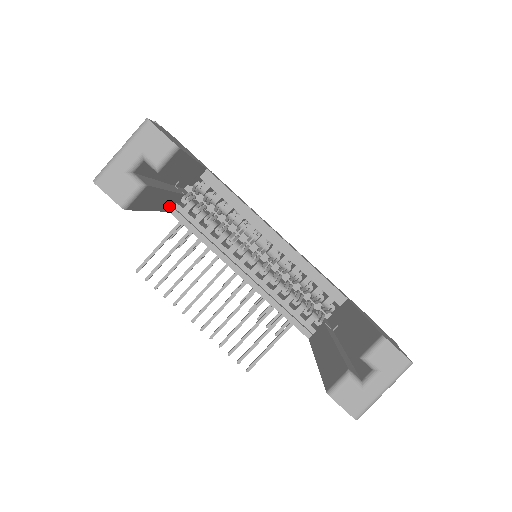
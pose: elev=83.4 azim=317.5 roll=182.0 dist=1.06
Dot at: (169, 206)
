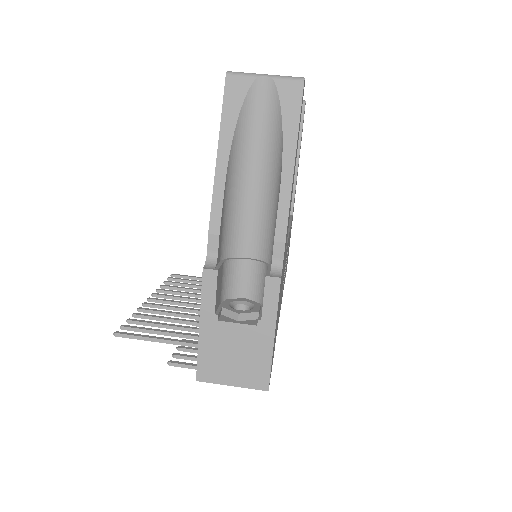
Dot at: occluded
